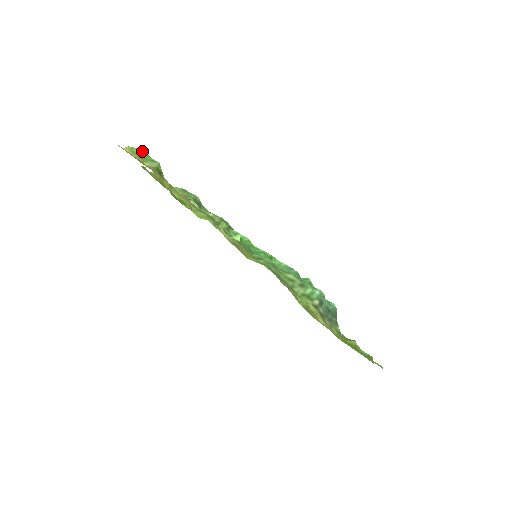
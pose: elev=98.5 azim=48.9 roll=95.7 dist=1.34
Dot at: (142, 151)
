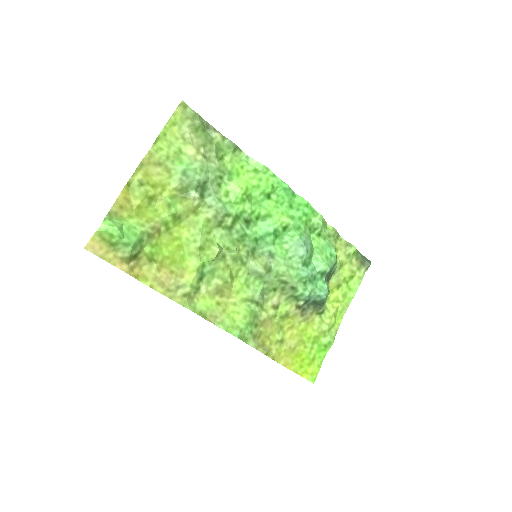
Dot at: (112, 231)
